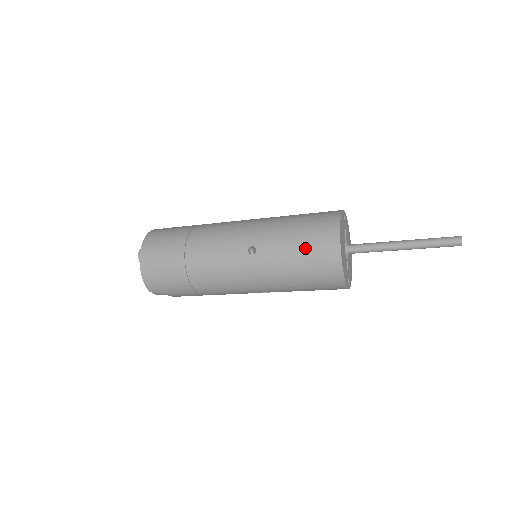
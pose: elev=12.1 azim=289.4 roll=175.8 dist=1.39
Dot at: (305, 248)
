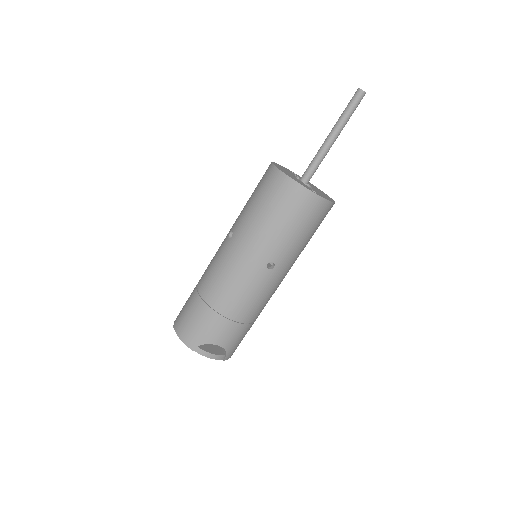
Dot at: (257, 193)
